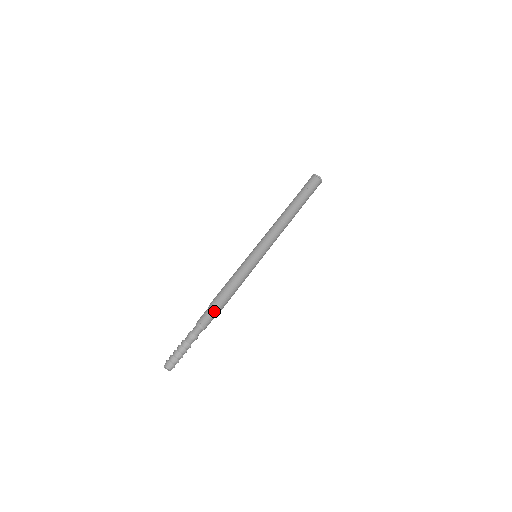
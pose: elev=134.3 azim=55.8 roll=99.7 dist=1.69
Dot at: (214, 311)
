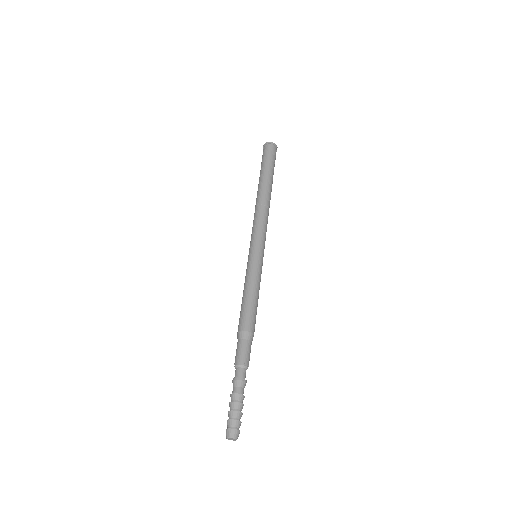
Dot at: (247, 340)
